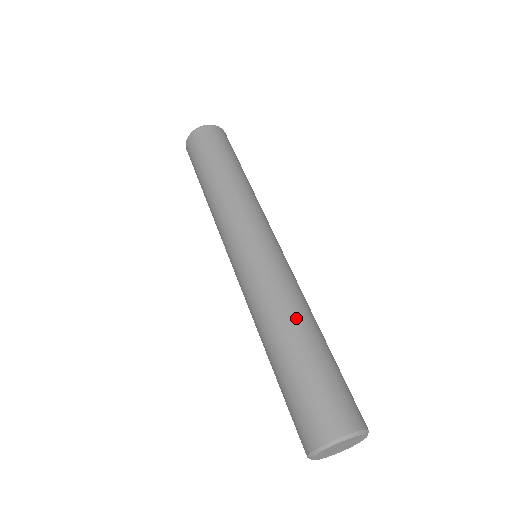
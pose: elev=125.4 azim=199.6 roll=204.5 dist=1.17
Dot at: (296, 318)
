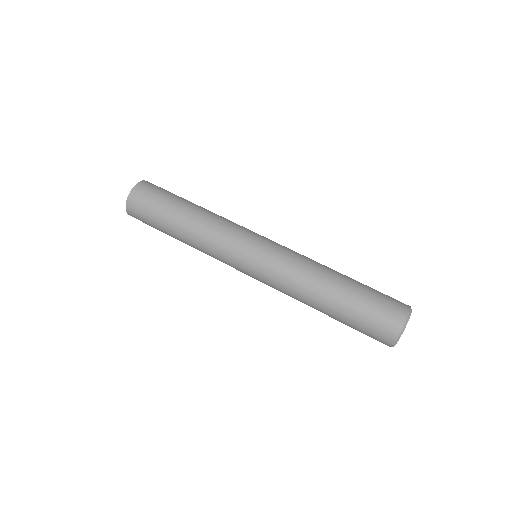
Dot at: (319, 287)
